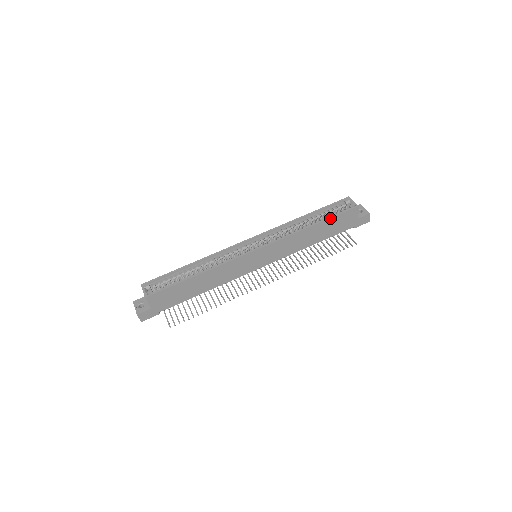
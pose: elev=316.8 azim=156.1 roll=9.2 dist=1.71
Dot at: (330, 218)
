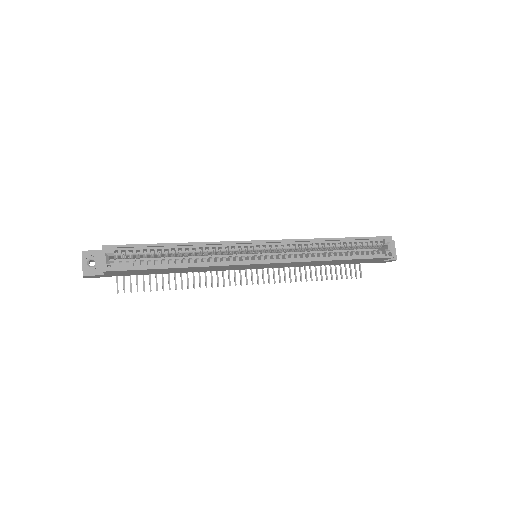
Dot at: (359, 259)
